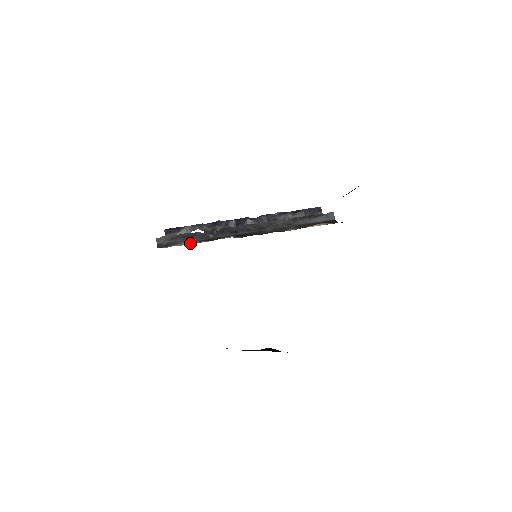
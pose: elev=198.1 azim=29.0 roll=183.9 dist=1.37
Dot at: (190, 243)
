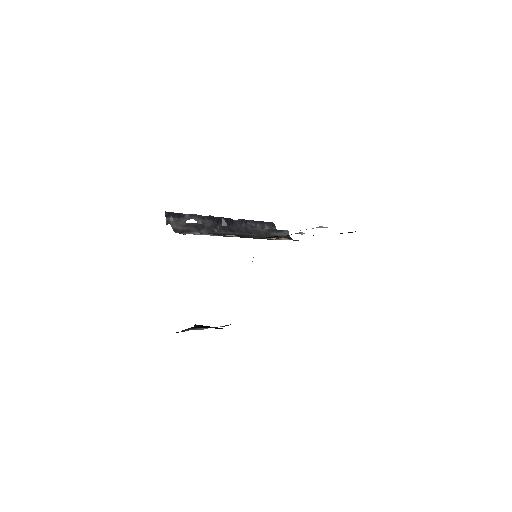
Dot at: (202, 234)
